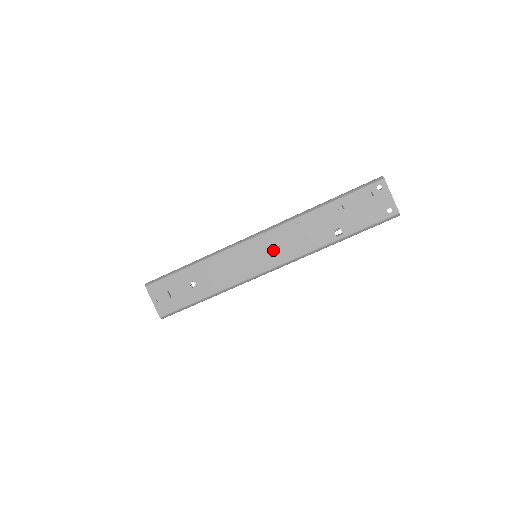
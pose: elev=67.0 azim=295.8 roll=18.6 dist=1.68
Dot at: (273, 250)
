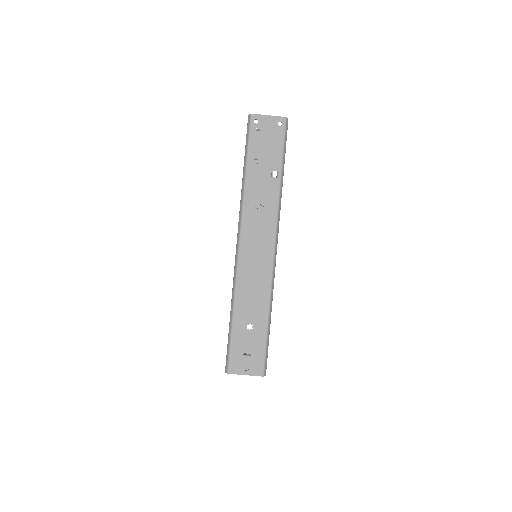
Dot at: (259, 237)
